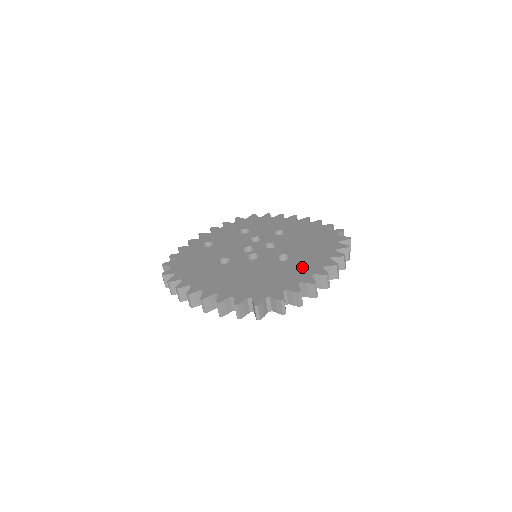
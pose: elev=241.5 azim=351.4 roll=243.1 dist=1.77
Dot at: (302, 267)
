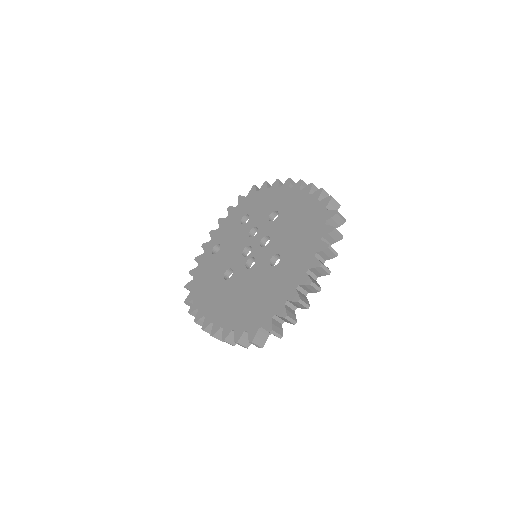
Dot at: (289, 275)
